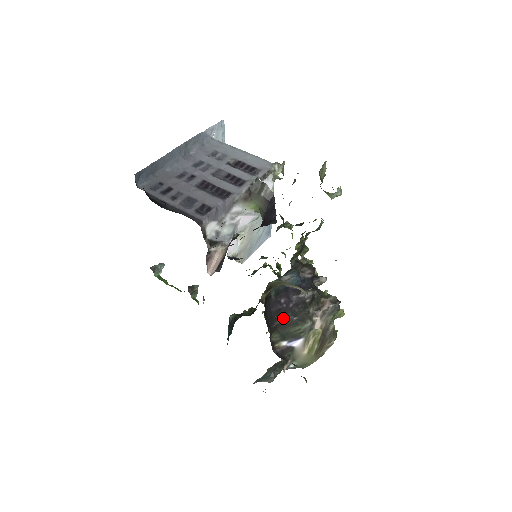
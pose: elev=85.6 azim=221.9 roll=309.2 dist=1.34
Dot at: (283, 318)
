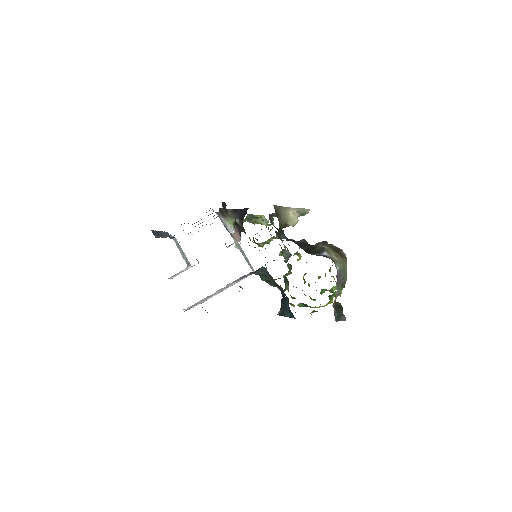
Dot at: (303, 248)
